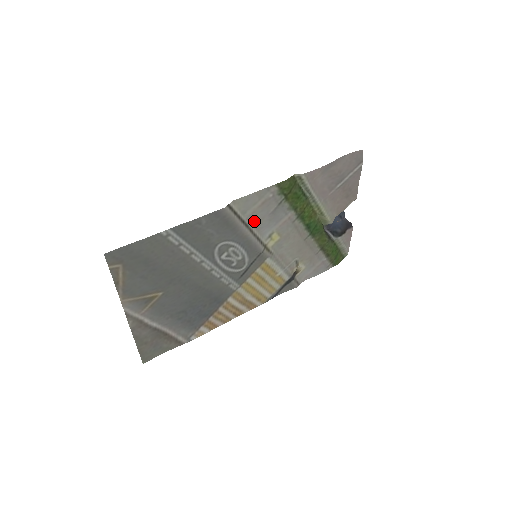
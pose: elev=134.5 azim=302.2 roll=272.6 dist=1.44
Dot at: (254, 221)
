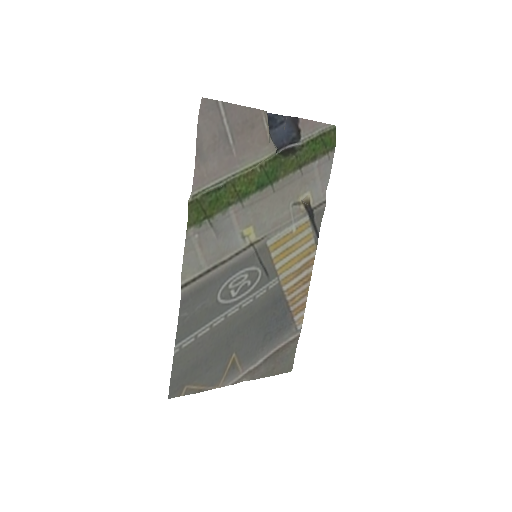
Dot at: (215, 256)
